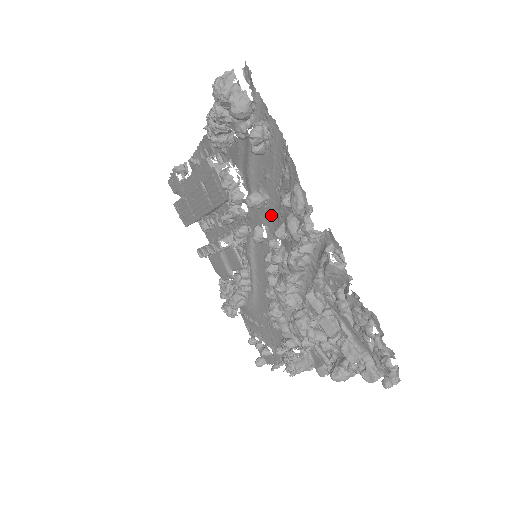
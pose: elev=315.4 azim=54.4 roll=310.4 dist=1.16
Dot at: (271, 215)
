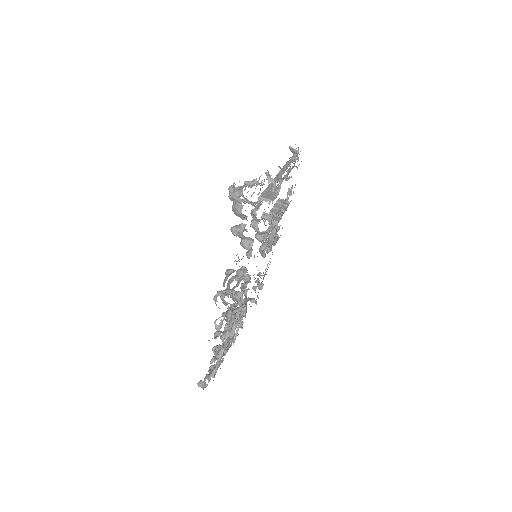
Dot at: occluded
